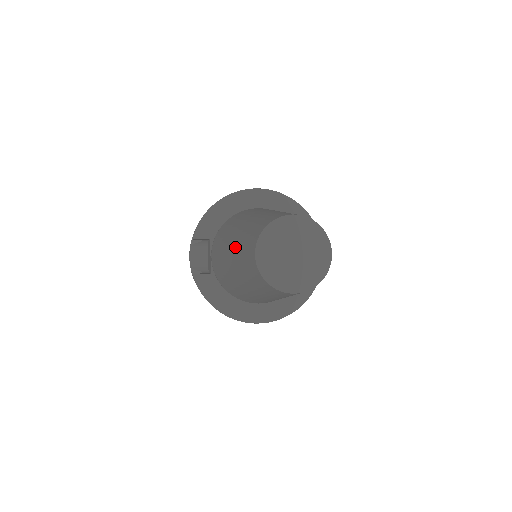
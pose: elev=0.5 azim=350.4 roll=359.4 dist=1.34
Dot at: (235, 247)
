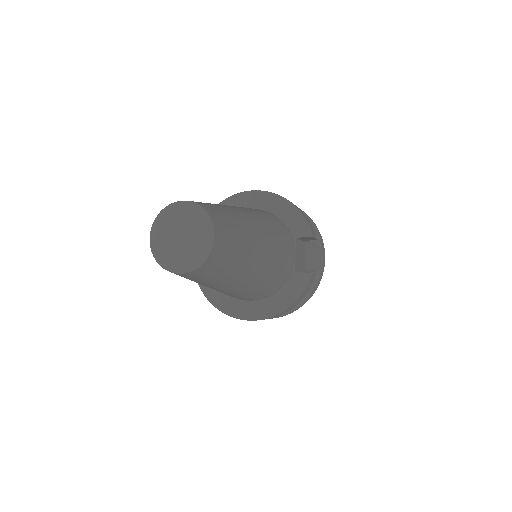
Dot at: occluded
